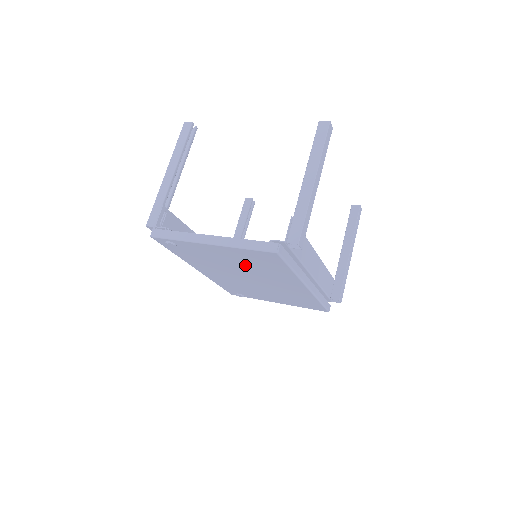
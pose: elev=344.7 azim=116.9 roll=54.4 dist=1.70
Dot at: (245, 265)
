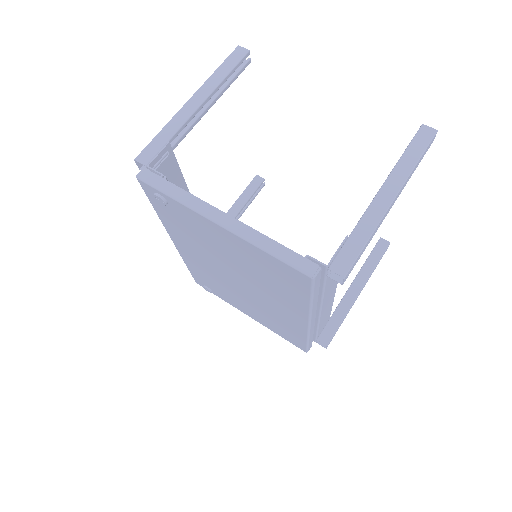
Dot at: (247, 267)
